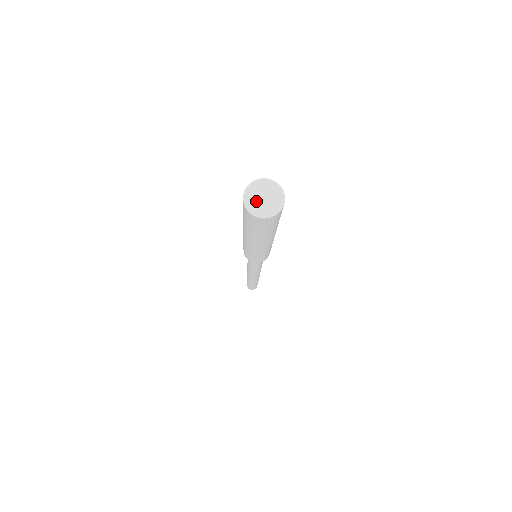
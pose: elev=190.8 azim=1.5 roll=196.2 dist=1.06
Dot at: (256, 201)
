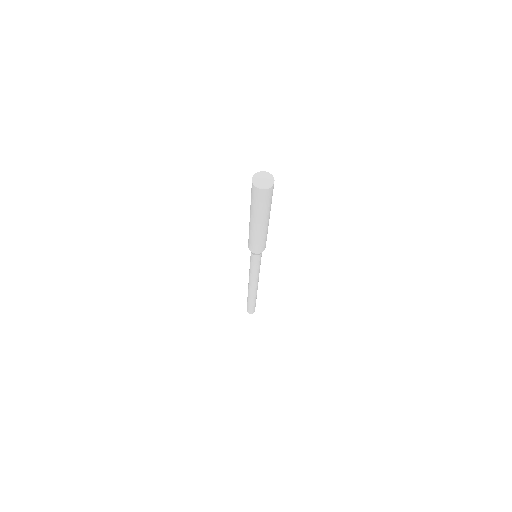
Dot at: (259, 178)
